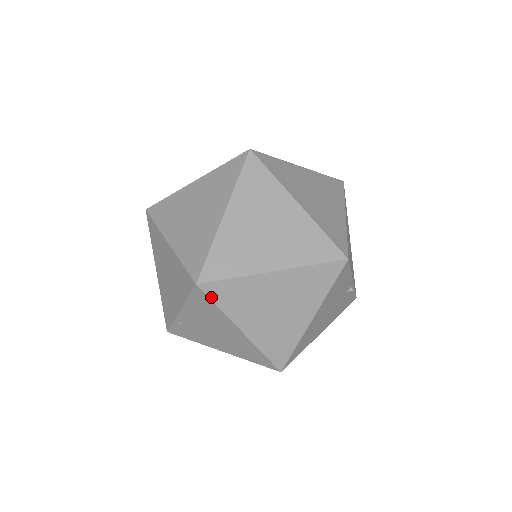
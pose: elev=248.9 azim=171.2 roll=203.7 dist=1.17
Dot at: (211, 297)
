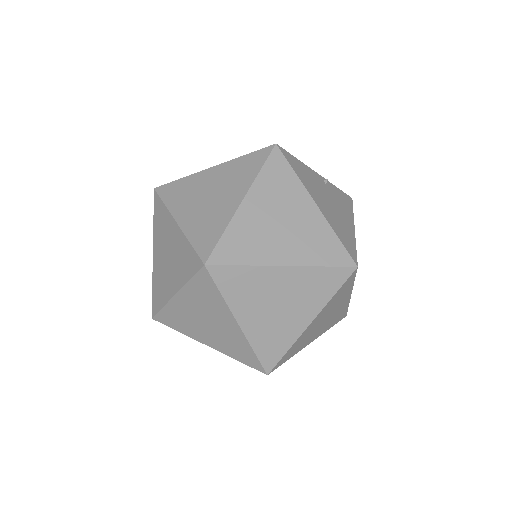
Dot at: (227, 263)
